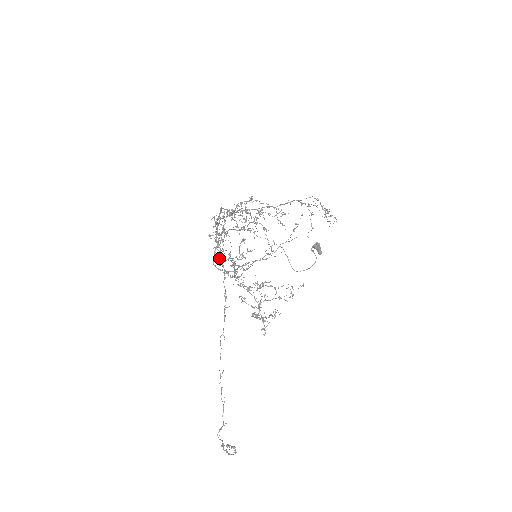
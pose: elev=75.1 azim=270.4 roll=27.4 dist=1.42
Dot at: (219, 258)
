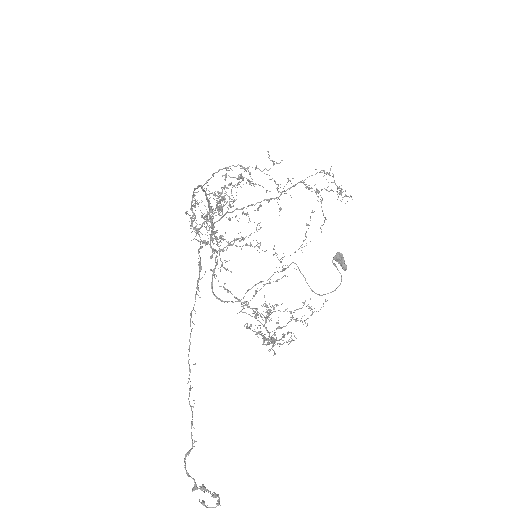
Dot at: (194, 227)
